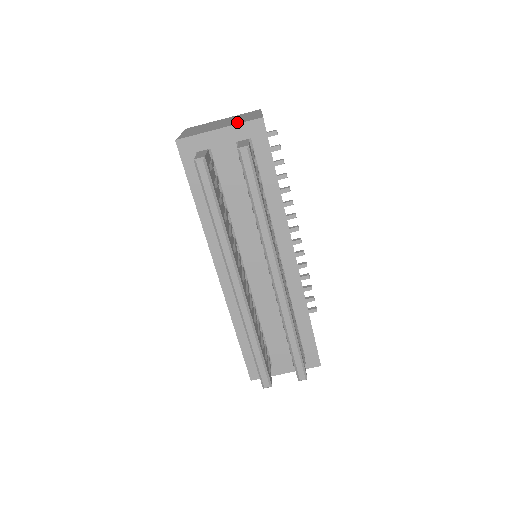
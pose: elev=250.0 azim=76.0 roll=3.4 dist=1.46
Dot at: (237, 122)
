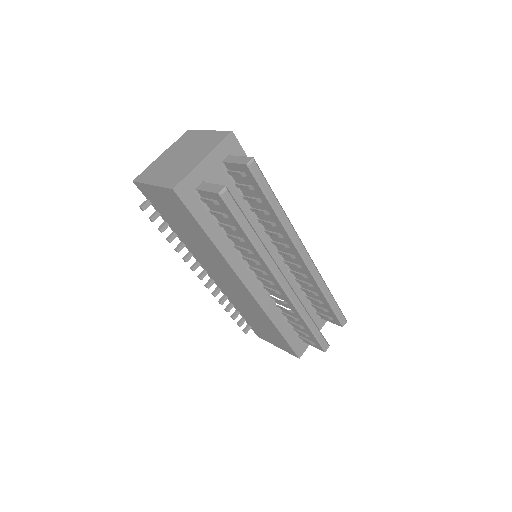
Dot at: (209, 146)
